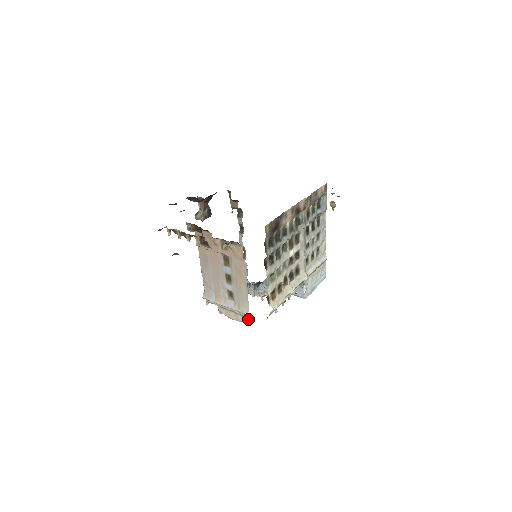
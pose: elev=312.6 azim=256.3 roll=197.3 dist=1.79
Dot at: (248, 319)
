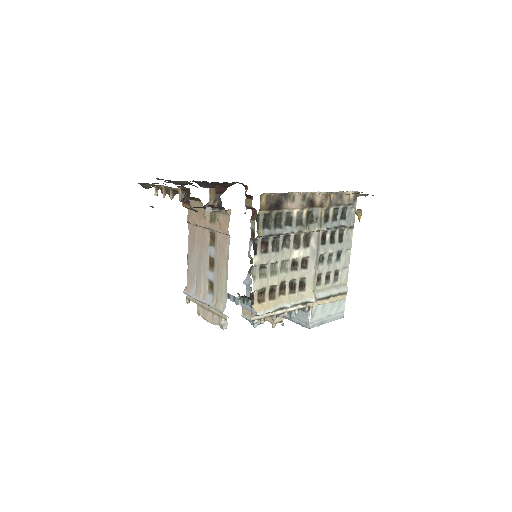
Dot at: (224, 321)
